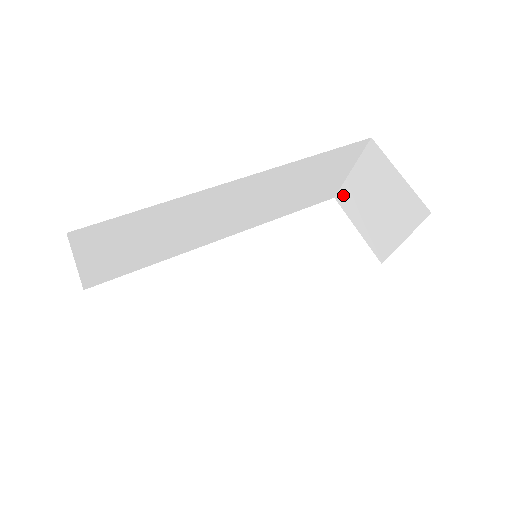
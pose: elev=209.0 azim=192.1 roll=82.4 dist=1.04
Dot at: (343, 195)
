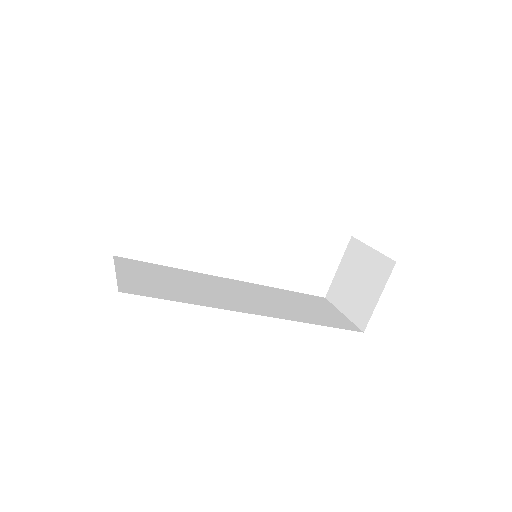
Dot at: (355, 245)
